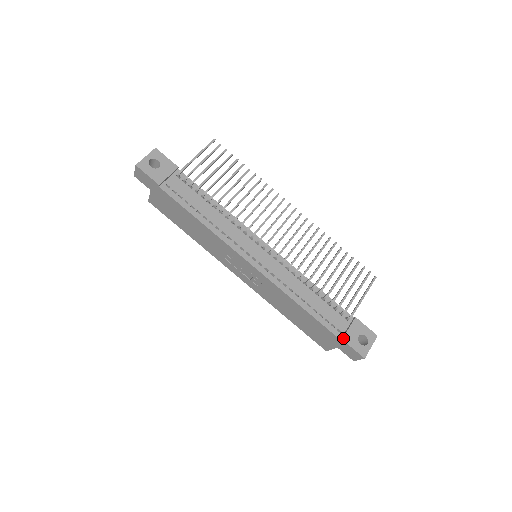
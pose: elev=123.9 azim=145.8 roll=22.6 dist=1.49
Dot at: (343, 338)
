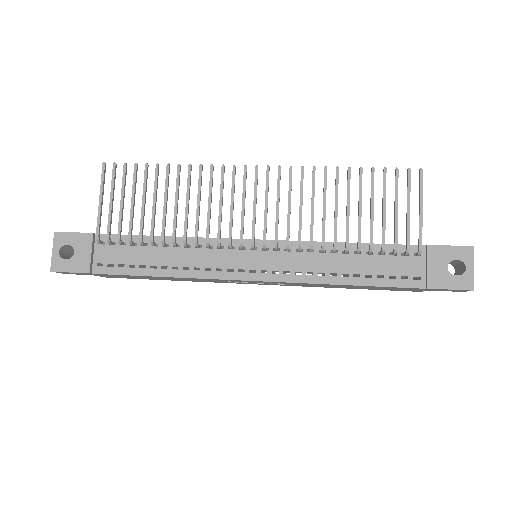
Dot at: (428, 286)
